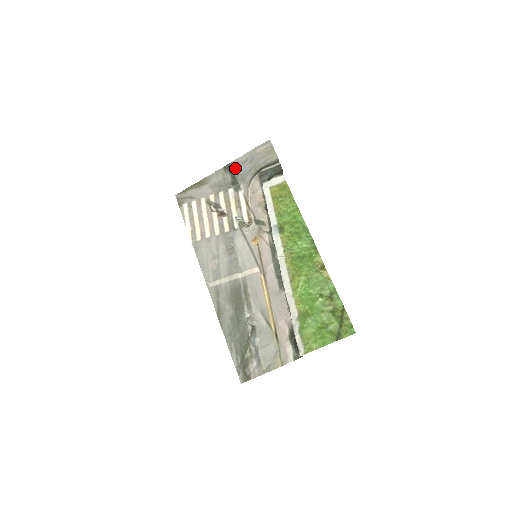
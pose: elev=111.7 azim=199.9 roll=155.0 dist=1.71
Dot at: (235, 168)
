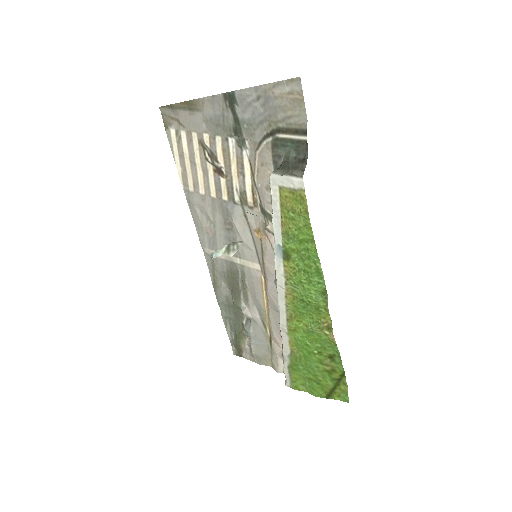
Dot at: (239, 106)
